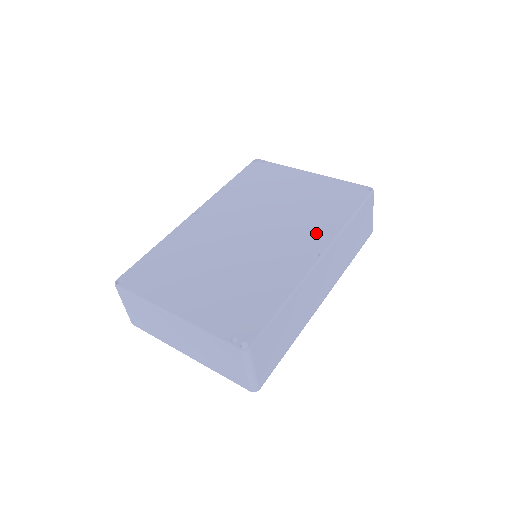
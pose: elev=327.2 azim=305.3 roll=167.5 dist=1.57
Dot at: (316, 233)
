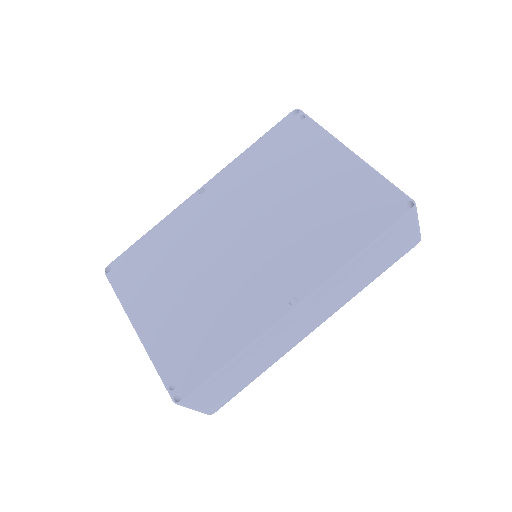
Dot at: (308, 265)
